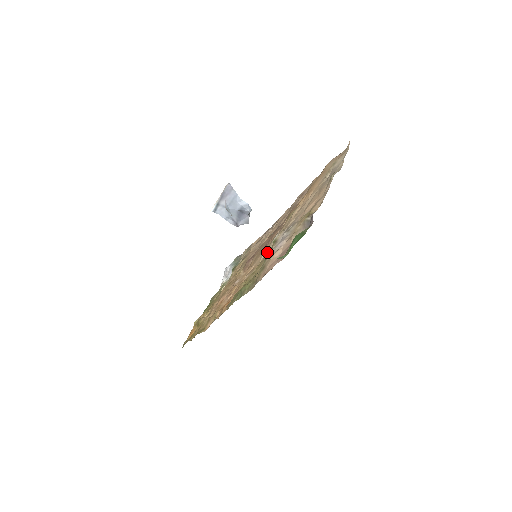
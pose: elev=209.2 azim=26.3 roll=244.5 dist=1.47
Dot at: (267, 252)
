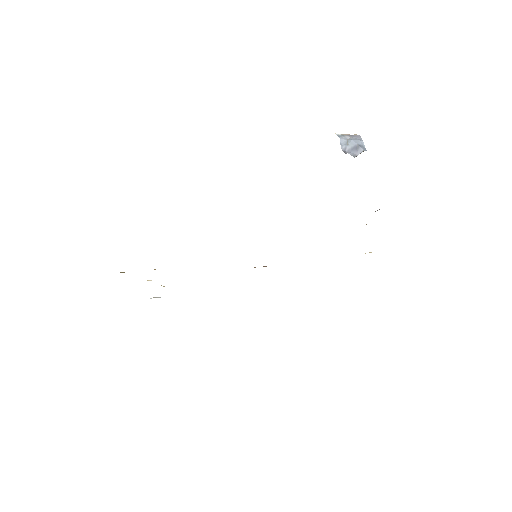
Dot at: occluded
